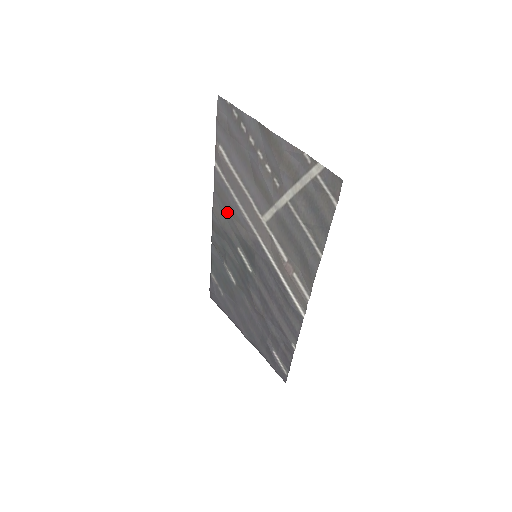
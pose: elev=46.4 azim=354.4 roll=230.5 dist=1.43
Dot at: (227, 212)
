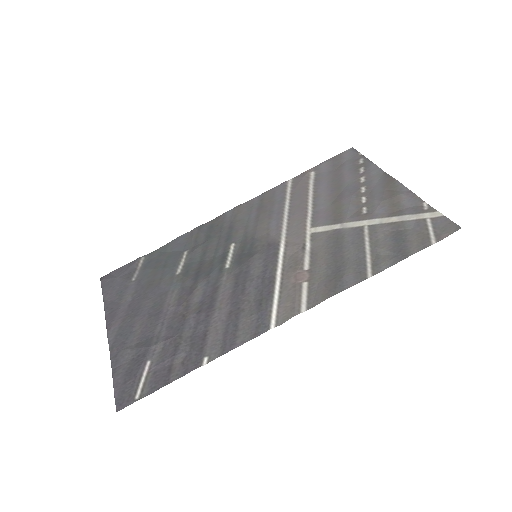
Dot at: (258, 213)
